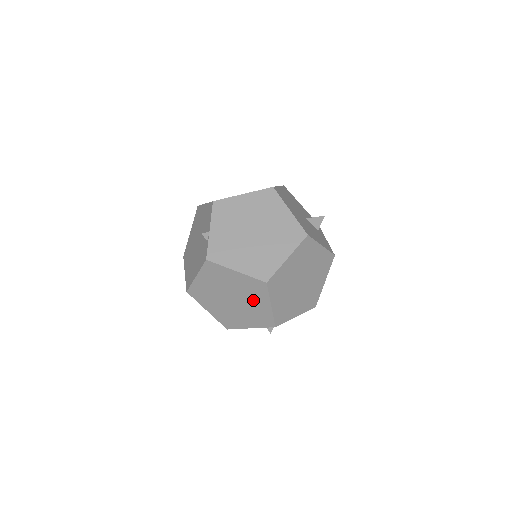
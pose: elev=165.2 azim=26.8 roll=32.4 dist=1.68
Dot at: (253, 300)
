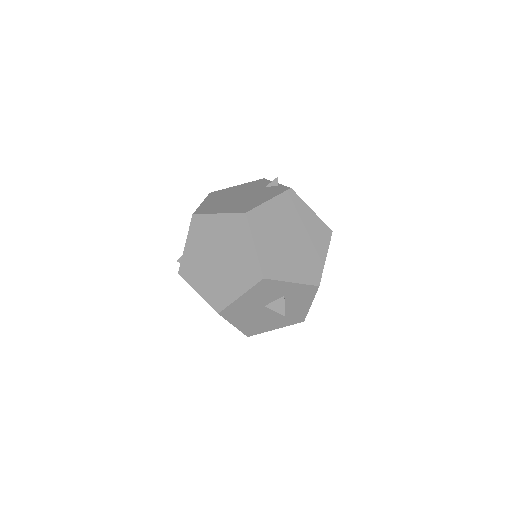
Dot at: (312, 246)
